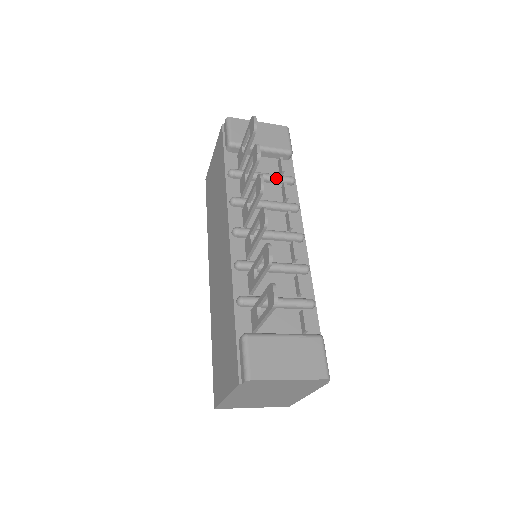
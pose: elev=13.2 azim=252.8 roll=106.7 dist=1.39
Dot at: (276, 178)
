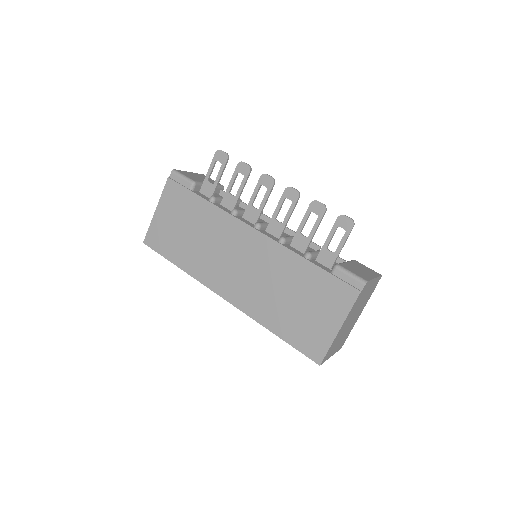
Dot at: occluded
